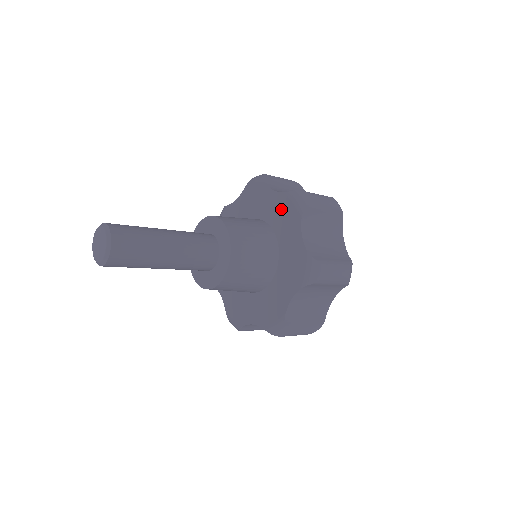
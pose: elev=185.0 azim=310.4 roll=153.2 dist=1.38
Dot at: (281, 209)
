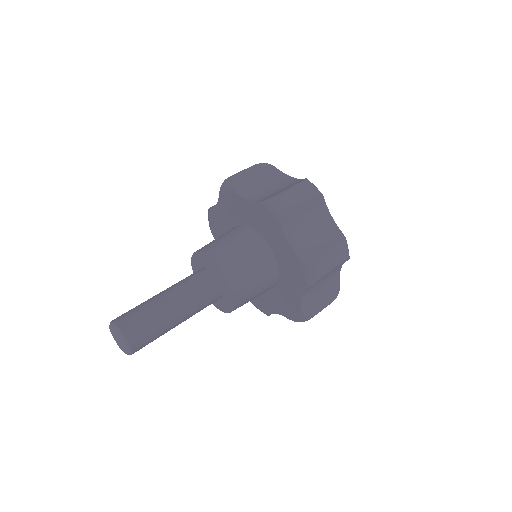
Dot at: (260, 218)
